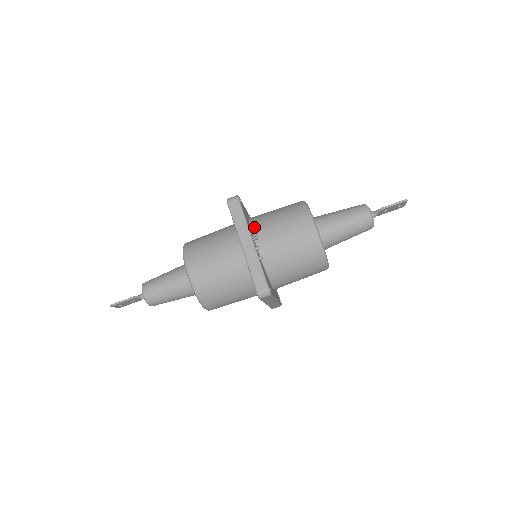
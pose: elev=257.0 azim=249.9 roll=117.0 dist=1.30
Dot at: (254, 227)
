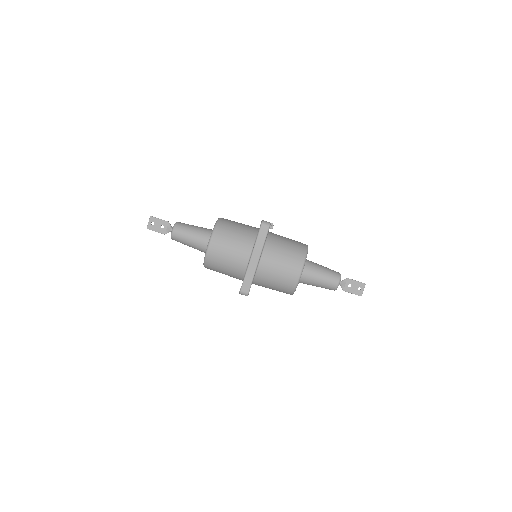
Dot at: occluded
